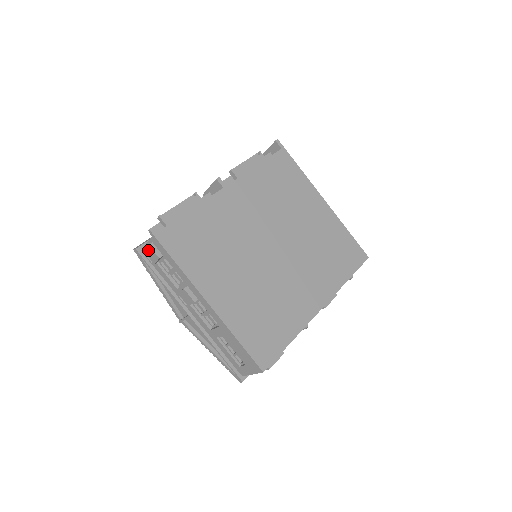
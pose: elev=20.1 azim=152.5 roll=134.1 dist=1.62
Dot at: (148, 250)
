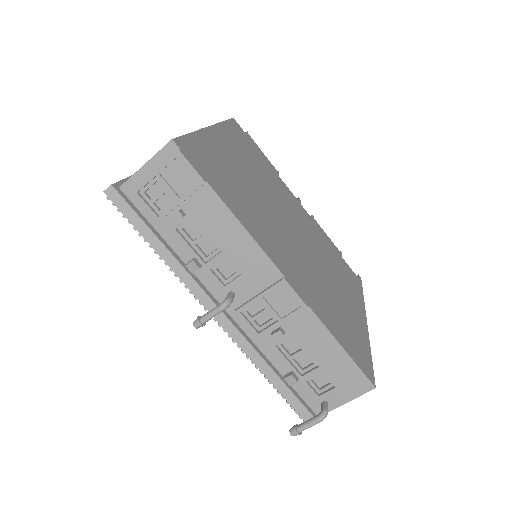
Dot at: occluded
